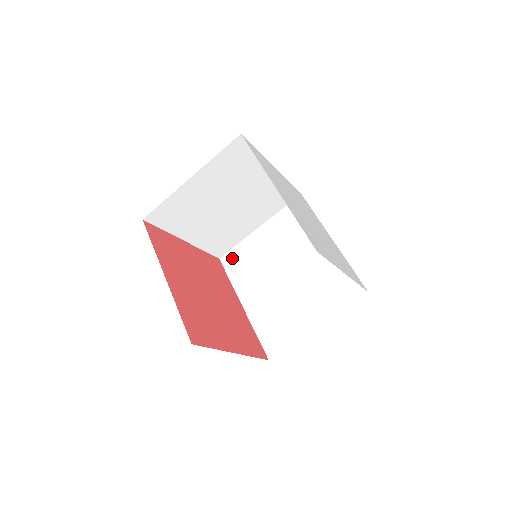
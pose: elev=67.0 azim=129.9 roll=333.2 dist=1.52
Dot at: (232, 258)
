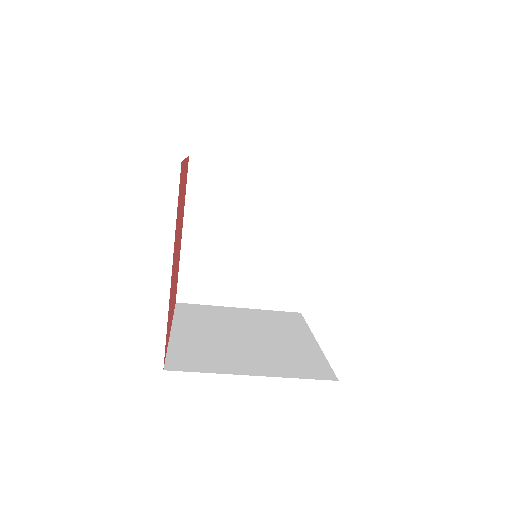
Dot at: (205, 170)
